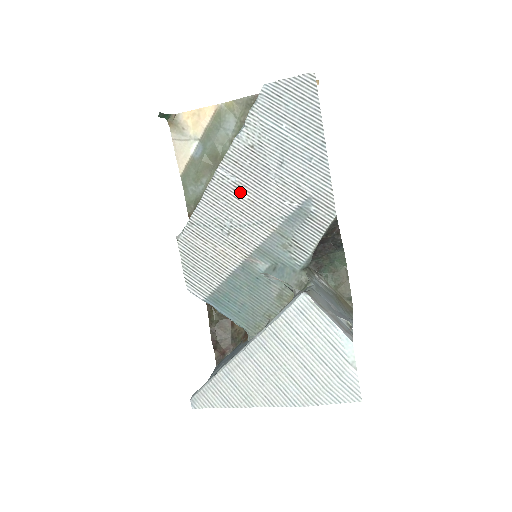
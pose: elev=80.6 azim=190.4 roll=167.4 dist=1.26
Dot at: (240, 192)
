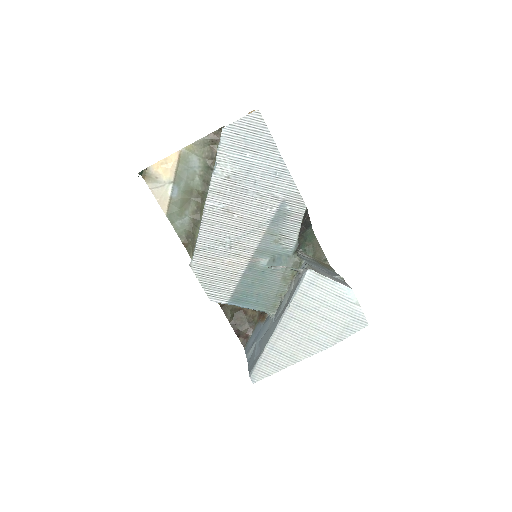
Dot at: (229, 214)
